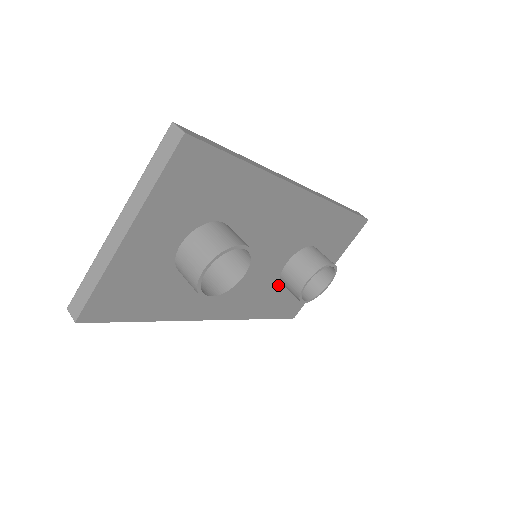
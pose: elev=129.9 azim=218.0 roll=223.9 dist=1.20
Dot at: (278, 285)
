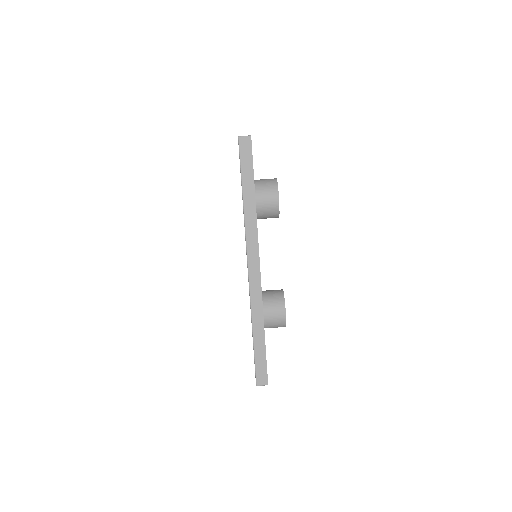
Dot at: occluded
